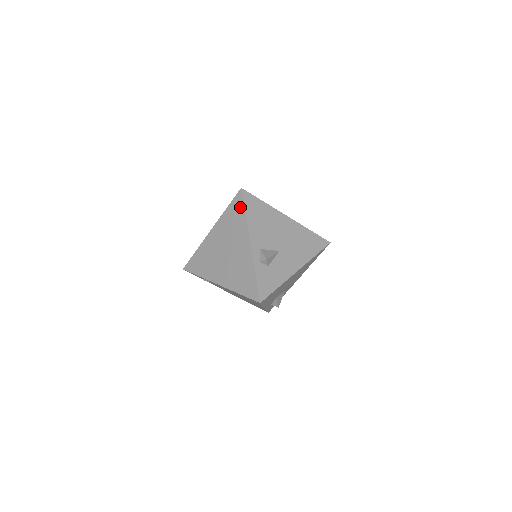
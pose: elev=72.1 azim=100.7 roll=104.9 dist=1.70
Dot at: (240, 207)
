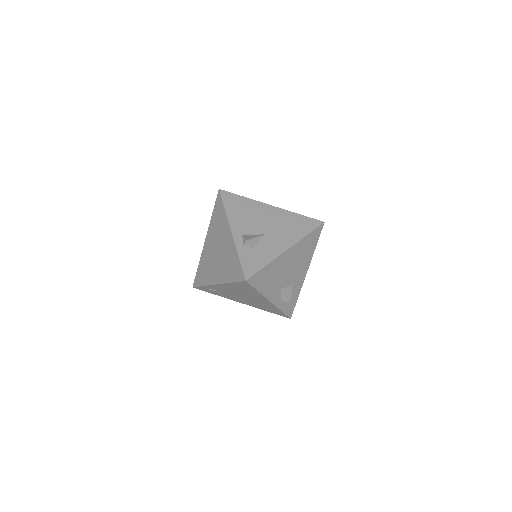
Dot at: (220, 205)
